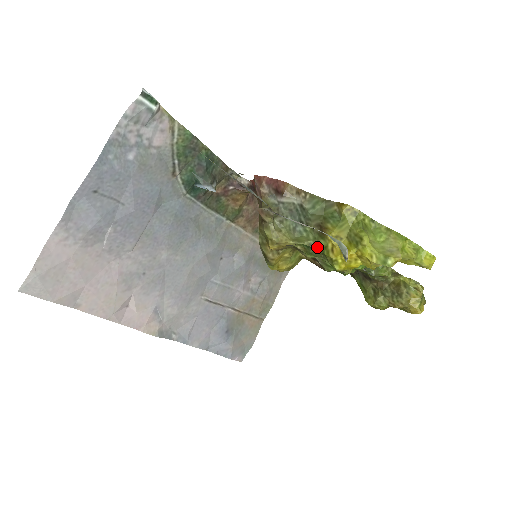
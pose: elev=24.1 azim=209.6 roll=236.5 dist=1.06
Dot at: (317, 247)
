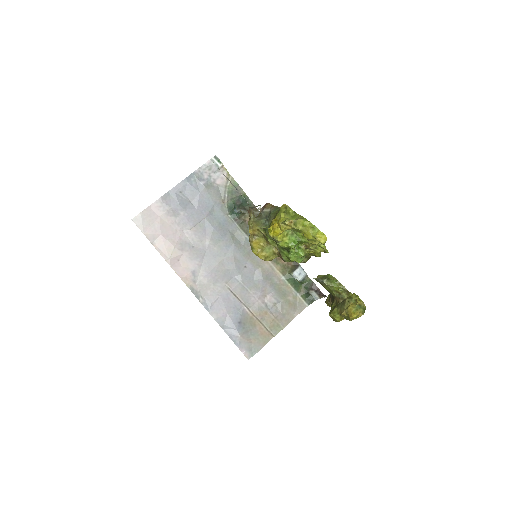
Dot at: occluded
